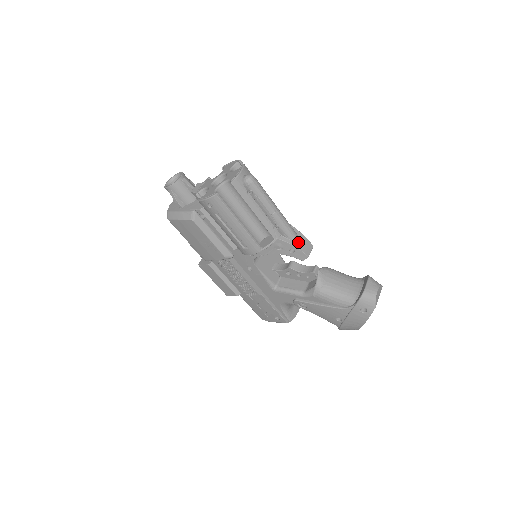
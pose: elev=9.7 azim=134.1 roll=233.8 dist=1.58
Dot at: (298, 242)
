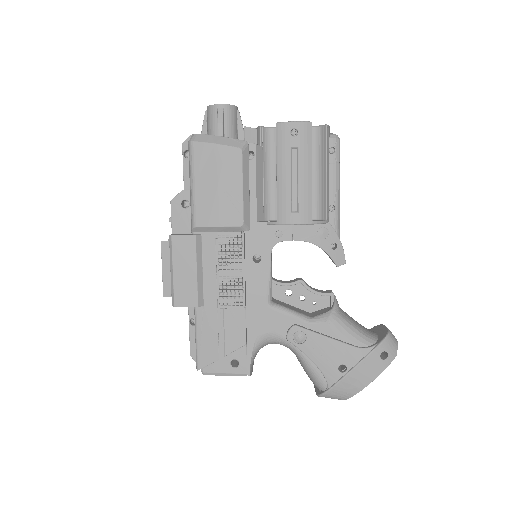
Dot at: occluded
